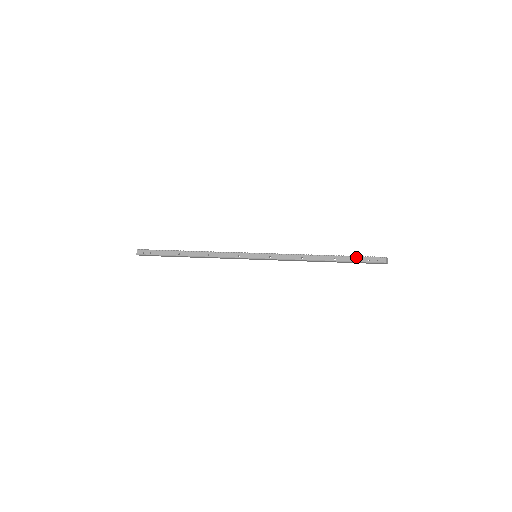
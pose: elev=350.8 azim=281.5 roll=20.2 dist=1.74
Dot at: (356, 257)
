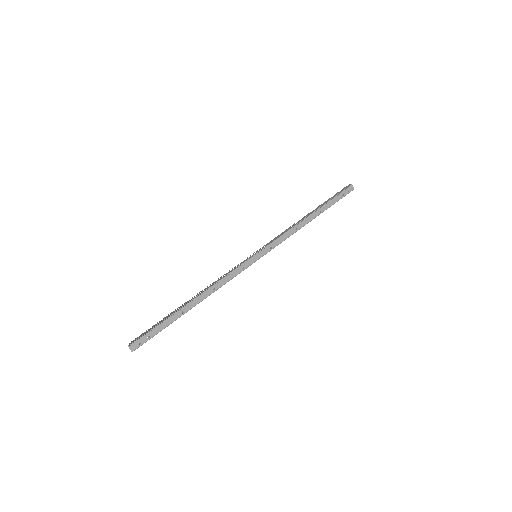
Dot at: (333, 199)
